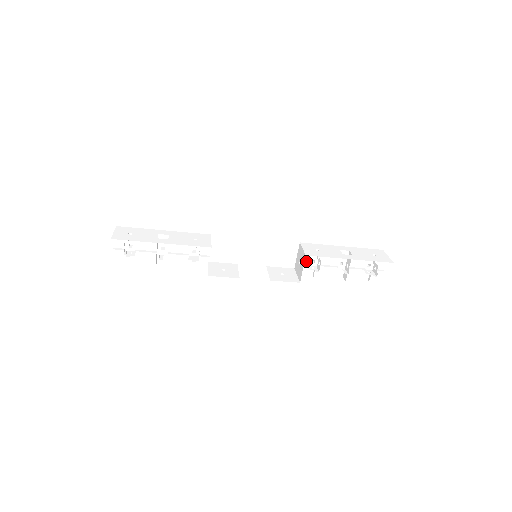
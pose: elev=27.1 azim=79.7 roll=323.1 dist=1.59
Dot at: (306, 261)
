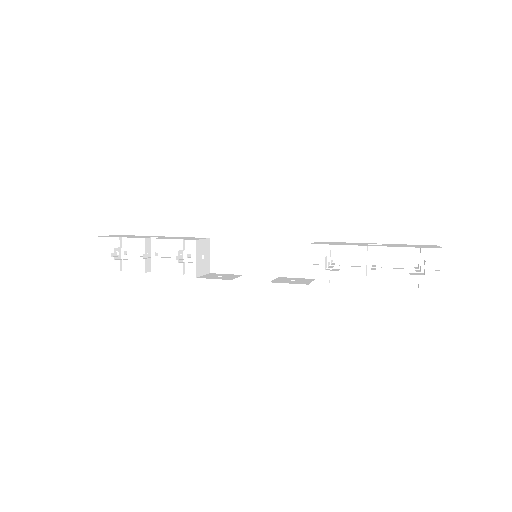
Dot at: (322, 261)
